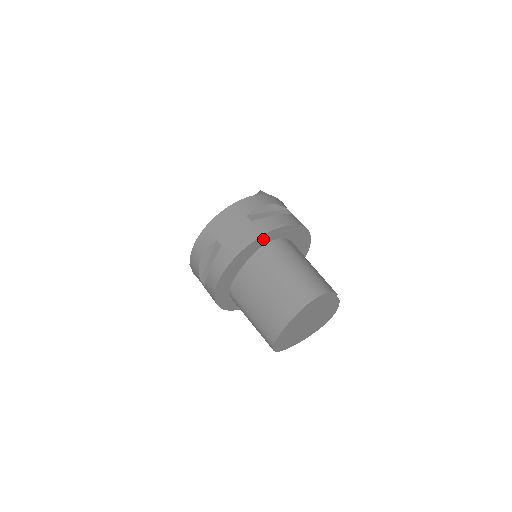
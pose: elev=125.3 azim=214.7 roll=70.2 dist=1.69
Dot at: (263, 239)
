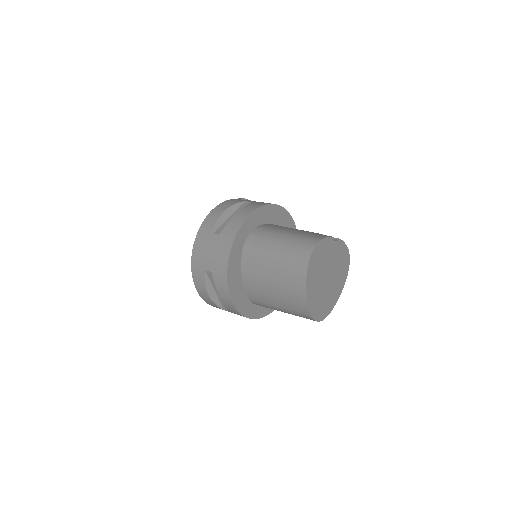
Dot at: (238, 241)
